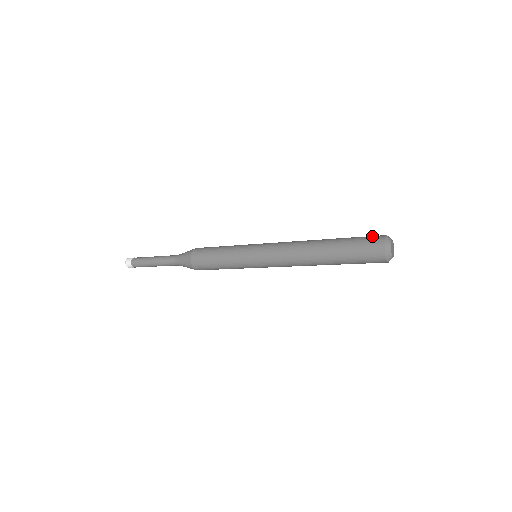
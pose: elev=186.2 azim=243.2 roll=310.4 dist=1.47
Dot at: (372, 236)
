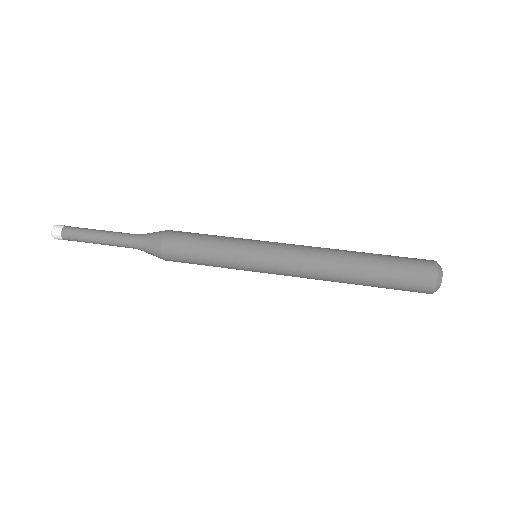
Dot at: occluded
